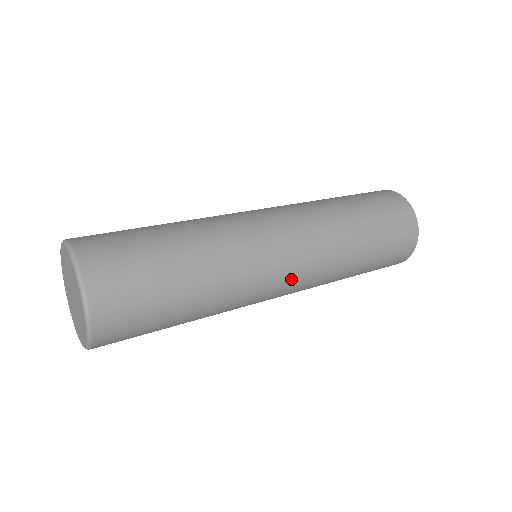
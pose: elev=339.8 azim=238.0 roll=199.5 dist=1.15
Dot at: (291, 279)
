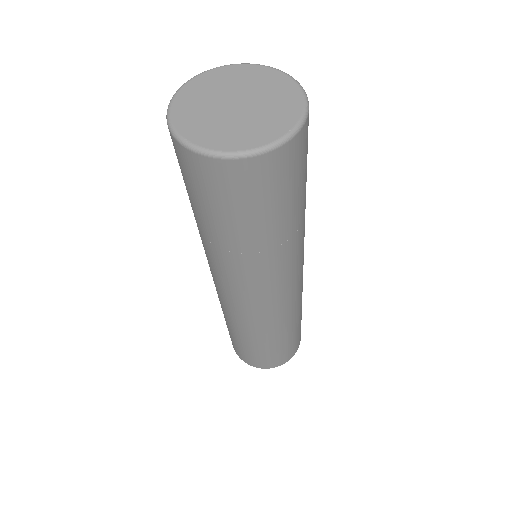
Dot at: occluded
